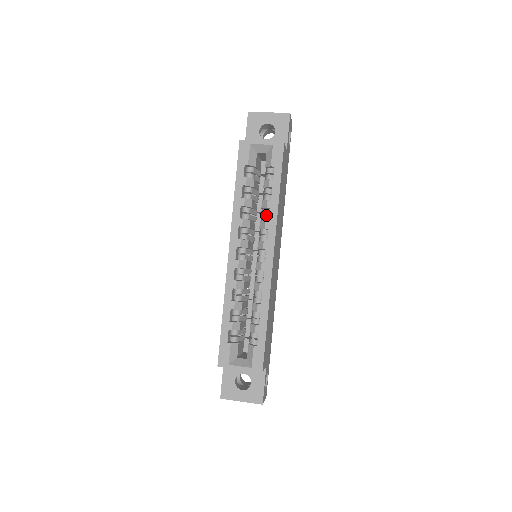
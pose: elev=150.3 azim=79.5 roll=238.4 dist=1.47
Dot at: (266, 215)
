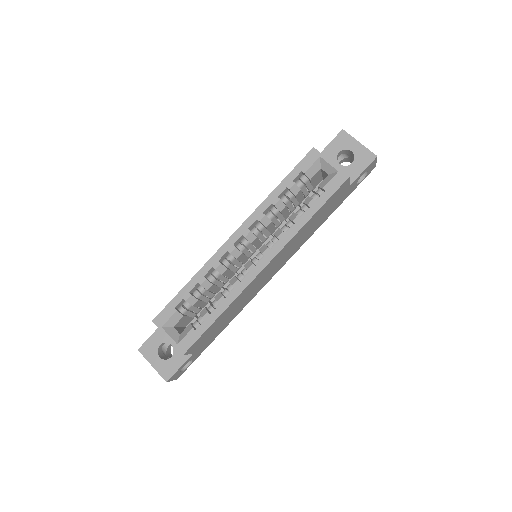
Dot at: occluded
